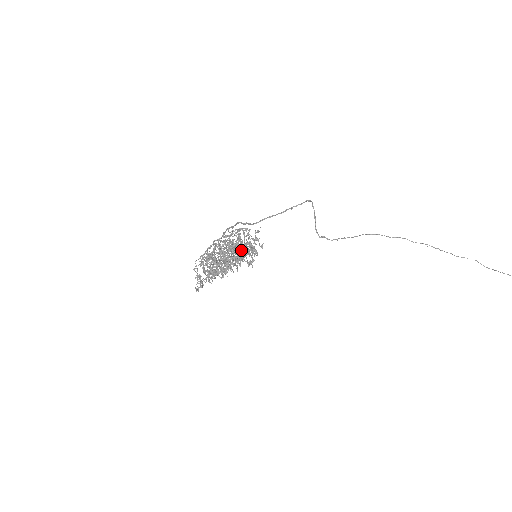
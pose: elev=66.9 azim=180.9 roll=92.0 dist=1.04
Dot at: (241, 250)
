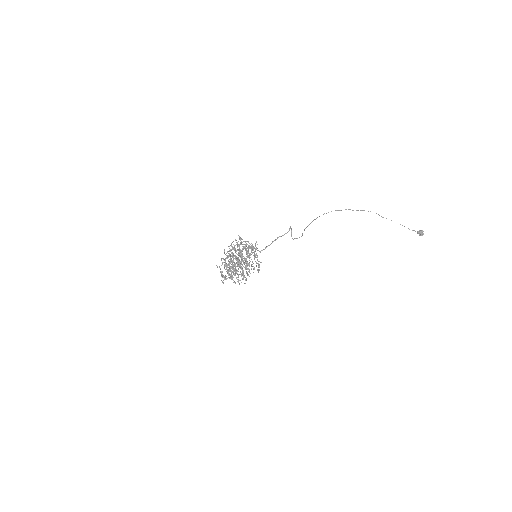
Dot at: occluded
